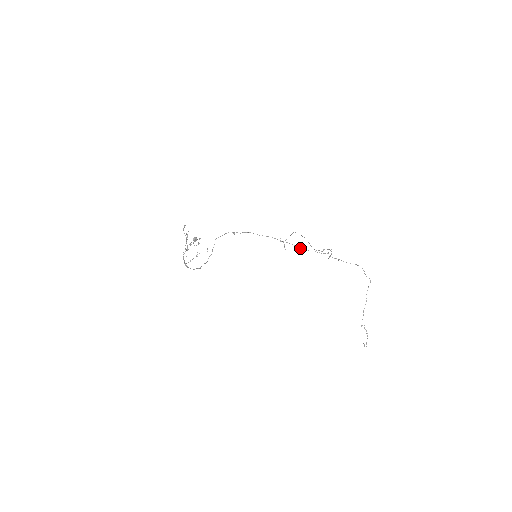
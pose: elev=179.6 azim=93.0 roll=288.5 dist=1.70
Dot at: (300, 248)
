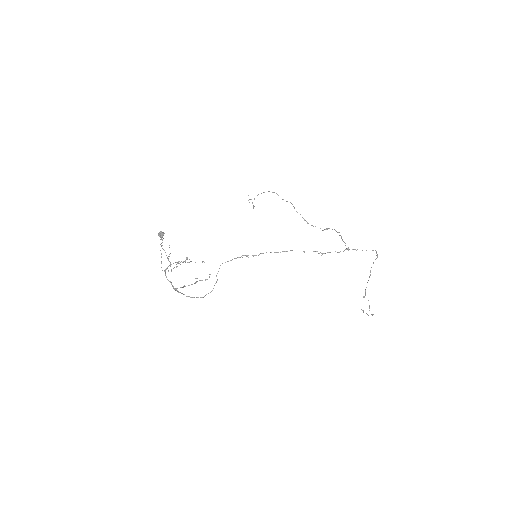
Dot at: occluded
